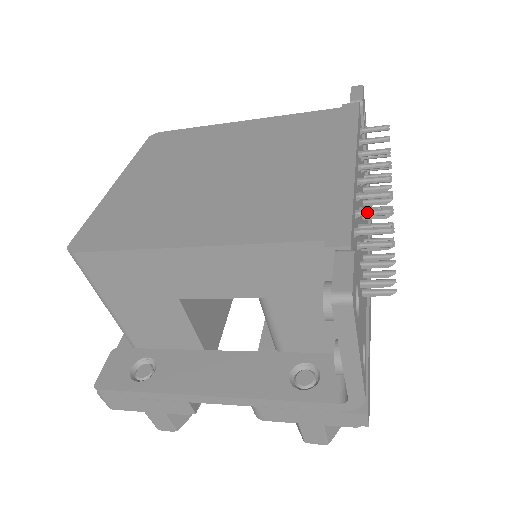
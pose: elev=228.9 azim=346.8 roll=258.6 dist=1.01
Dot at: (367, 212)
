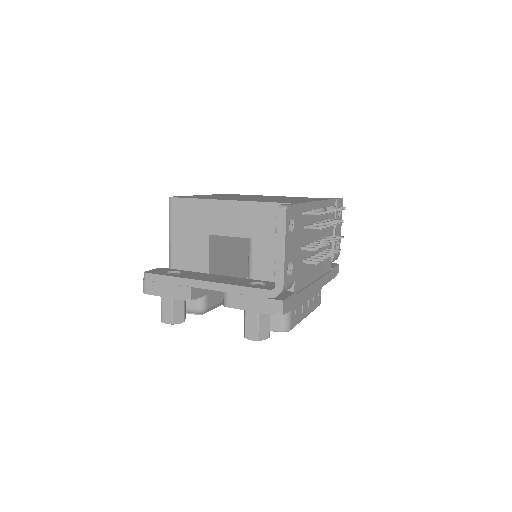
Dot at: (313, 211)
